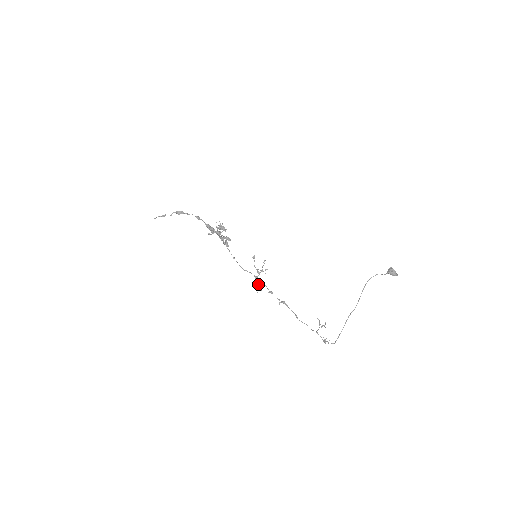
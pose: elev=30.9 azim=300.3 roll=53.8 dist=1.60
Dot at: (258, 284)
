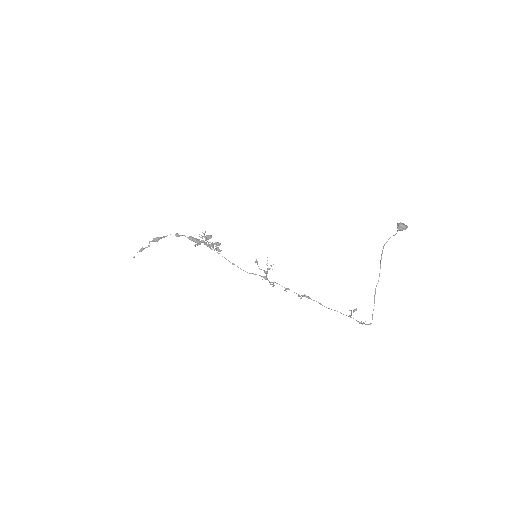
Dot at: occluded
